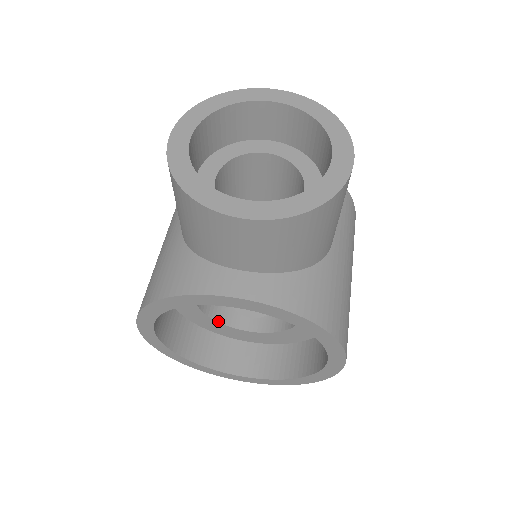
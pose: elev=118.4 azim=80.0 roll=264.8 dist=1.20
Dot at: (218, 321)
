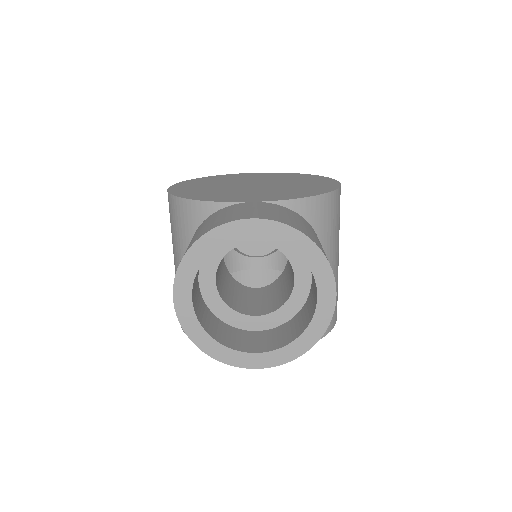
Dot at: occluded
